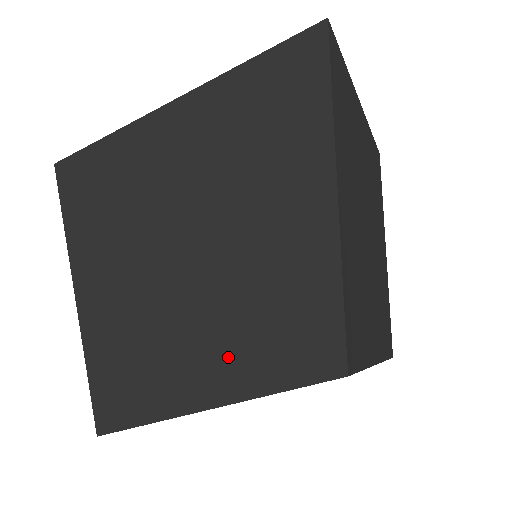
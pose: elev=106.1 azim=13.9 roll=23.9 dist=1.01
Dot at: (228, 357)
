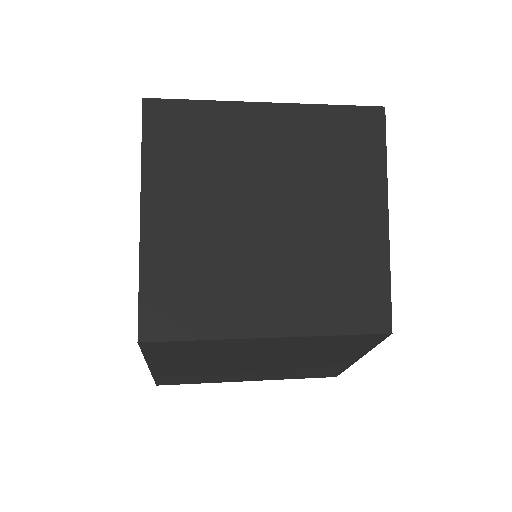
Dot at: occluded
